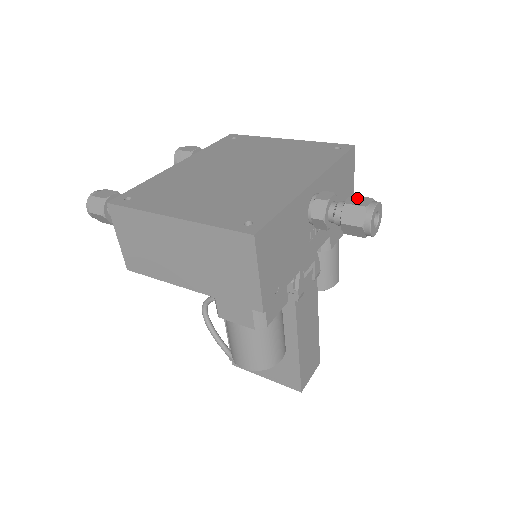
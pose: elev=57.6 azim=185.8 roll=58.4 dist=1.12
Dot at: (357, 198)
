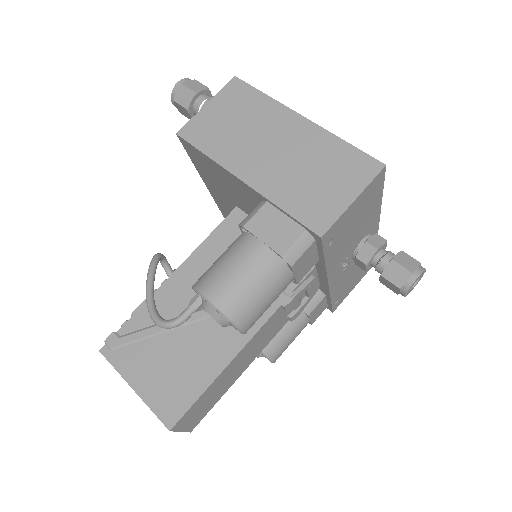
Dot at: occluded
